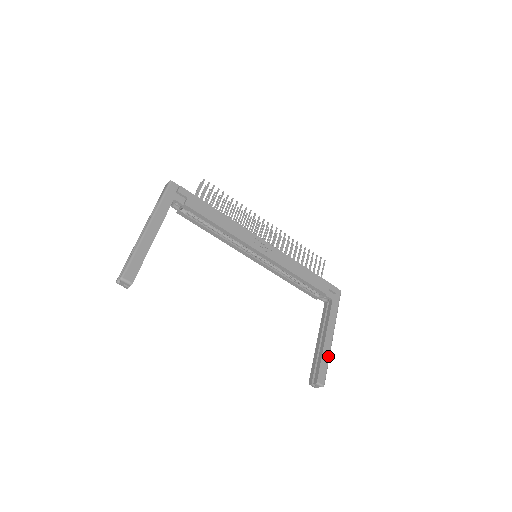
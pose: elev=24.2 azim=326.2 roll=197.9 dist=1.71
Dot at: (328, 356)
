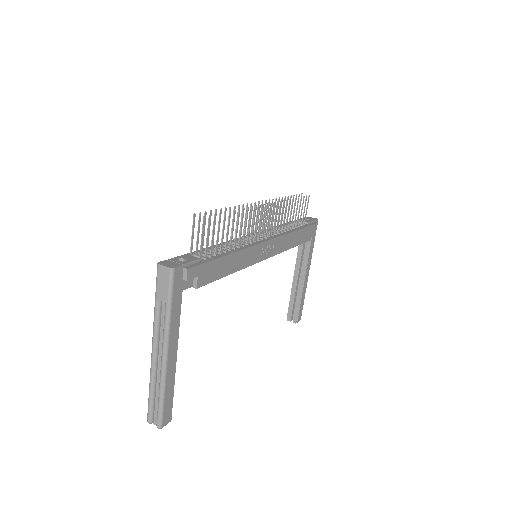
Dot at: occluded
